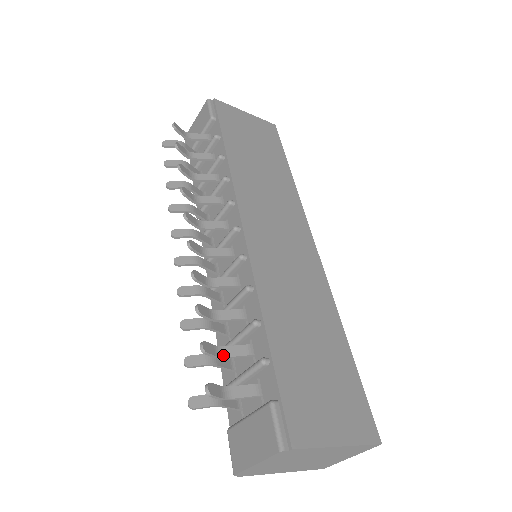
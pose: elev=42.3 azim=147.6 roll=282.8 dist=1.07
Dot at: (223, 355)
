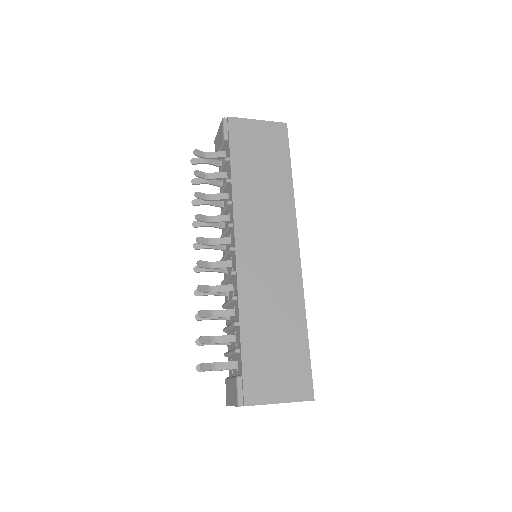
Dot at: (216, 342)
